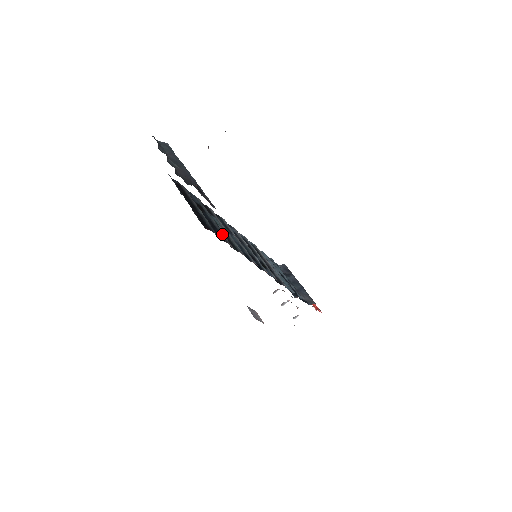
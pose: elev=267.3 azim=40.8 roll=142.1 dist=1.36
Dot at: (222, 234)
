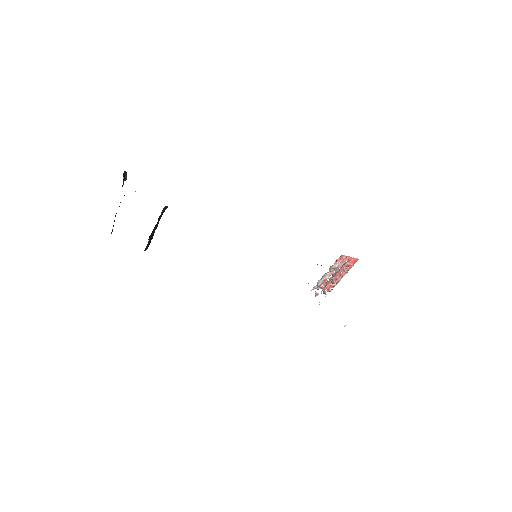
Dot at: occluded
